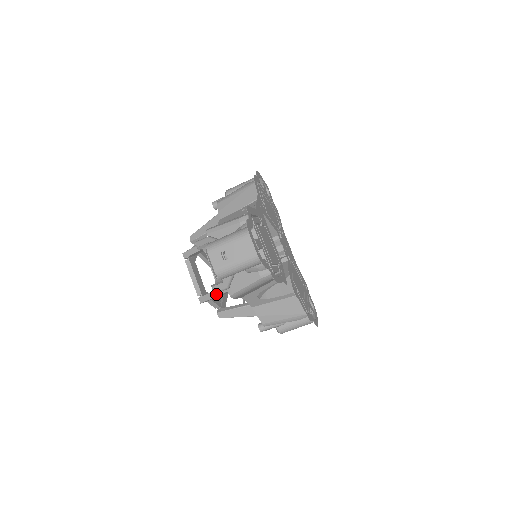
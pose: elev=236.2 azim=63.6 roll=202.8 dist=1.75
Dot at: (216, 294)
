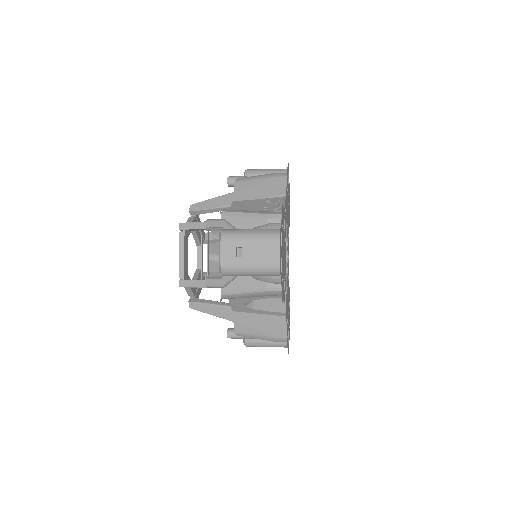
Dot at: (203, 285)
